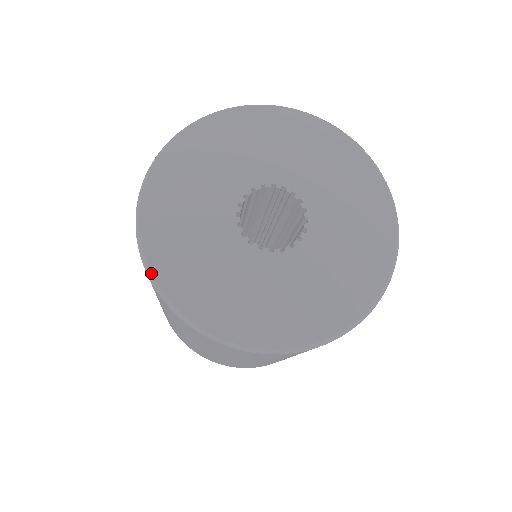
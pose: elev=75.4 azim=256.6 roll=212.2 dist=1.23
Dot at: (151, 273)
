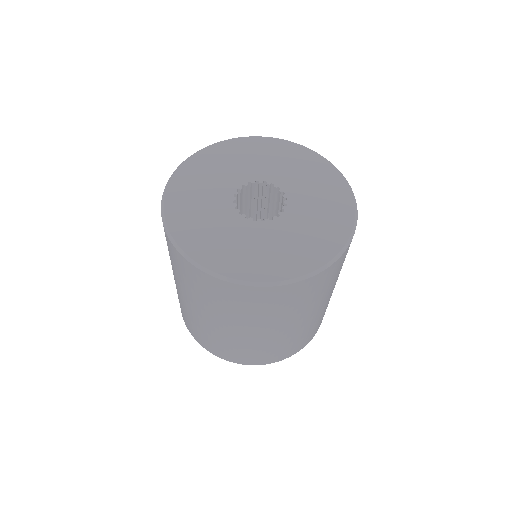
Dot at: (165, 222)
